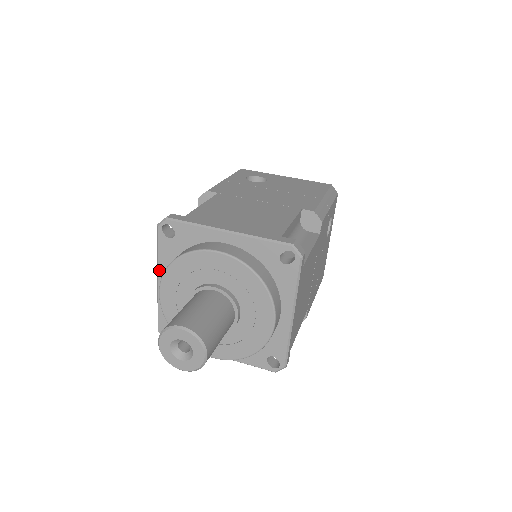
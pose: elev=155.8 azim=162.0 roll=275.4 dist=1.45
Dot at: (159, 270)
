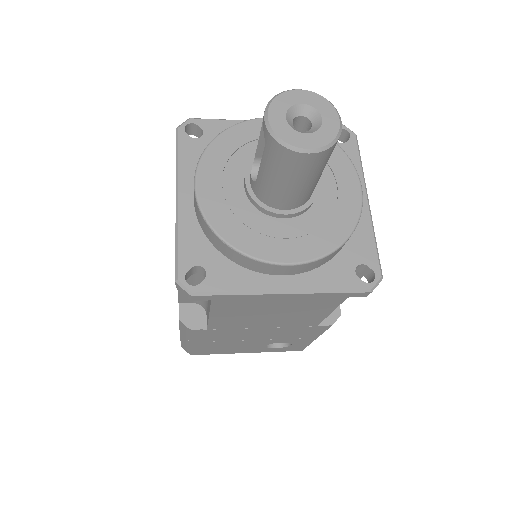
Dot at: (180, 180)
